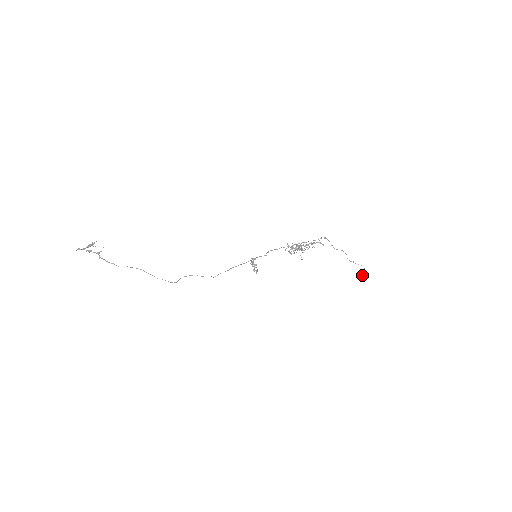
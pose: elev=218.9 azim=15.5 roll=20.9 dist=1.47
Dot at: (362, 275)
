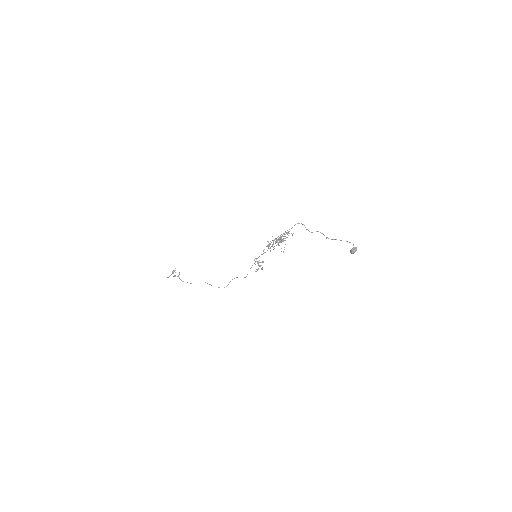
Dot at: (351, 251)
